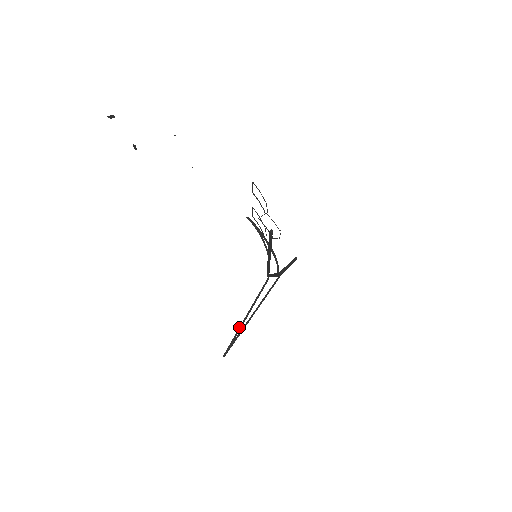
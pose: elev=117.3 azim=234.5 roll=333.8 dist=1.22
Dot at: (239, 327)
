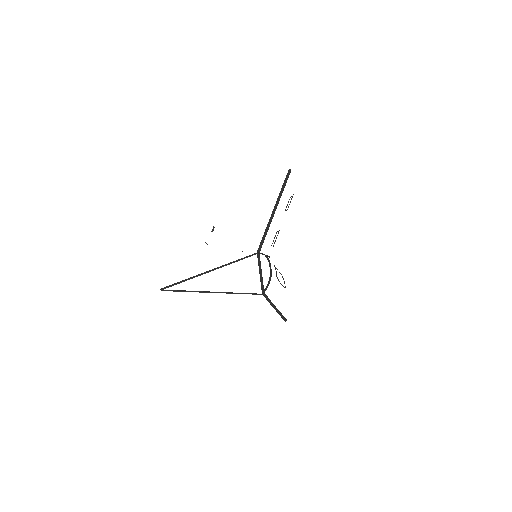
Dot at: (199, 274)
